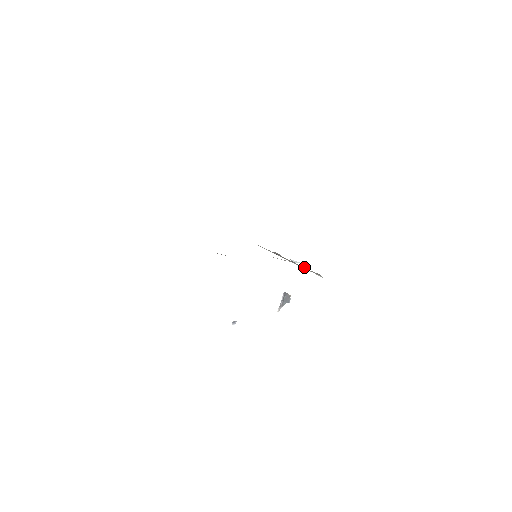
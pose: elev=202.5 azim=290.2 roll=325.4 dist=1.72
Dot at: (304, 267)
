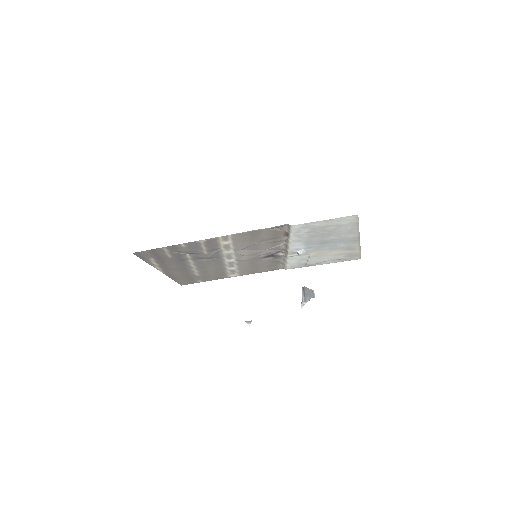
Dot at: (287, 236)
